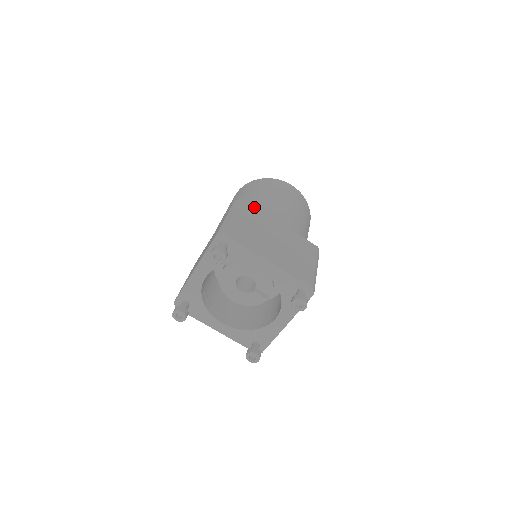
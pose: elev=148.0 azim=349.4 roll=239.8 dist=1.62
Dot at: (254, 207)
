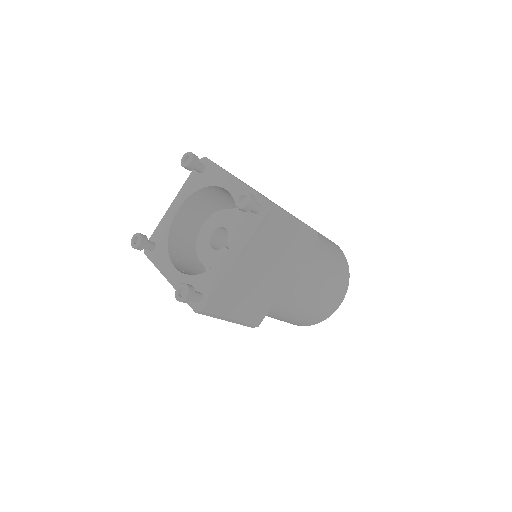
Dot at: occluded
